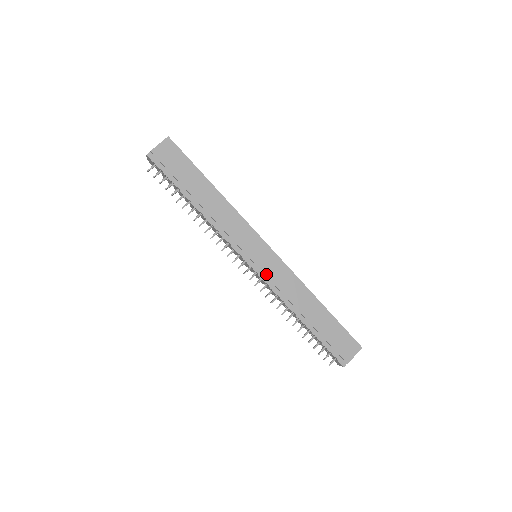
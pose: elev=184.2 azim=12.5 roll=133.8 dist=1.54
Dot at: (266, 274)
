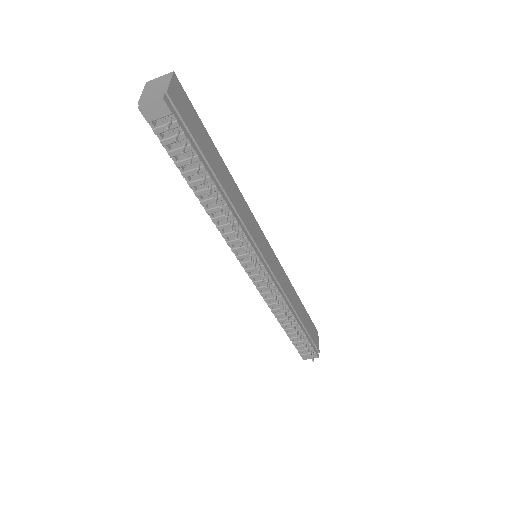
Dot at: (275, 275)
